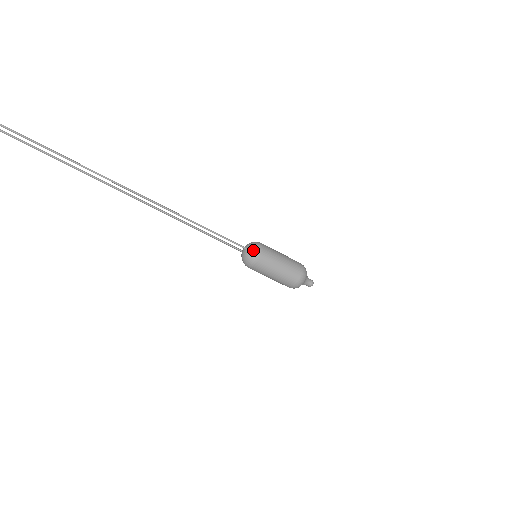
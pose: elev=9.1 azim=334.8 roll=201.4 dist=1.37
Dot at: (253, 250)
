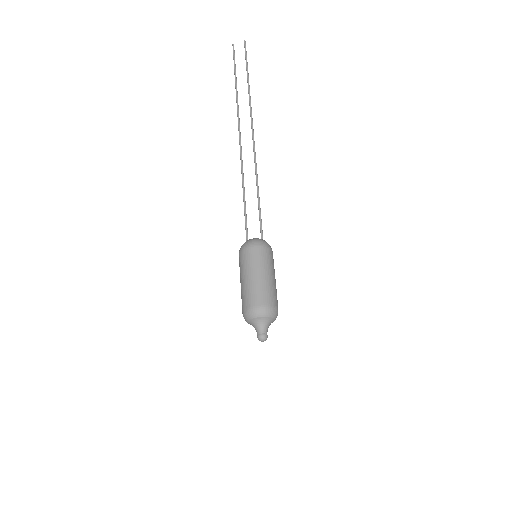
Dot at: occluded
